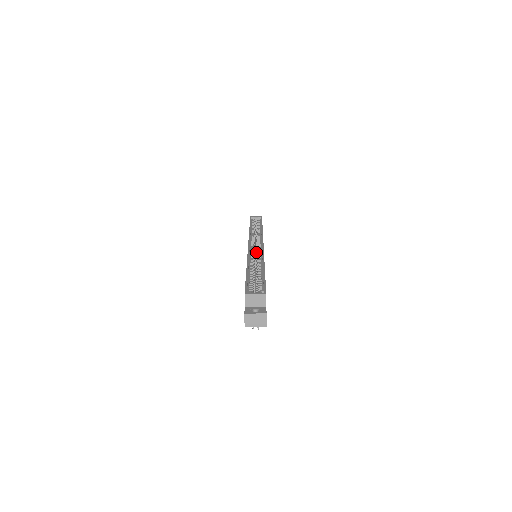
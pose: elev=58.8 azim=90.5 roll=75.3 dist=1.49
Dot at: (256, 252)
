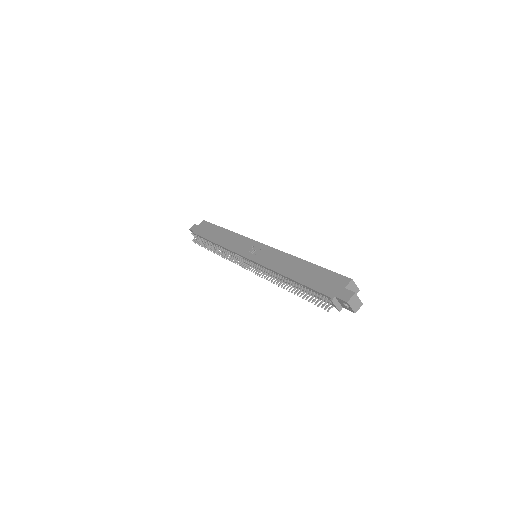
Dot at: occluded
